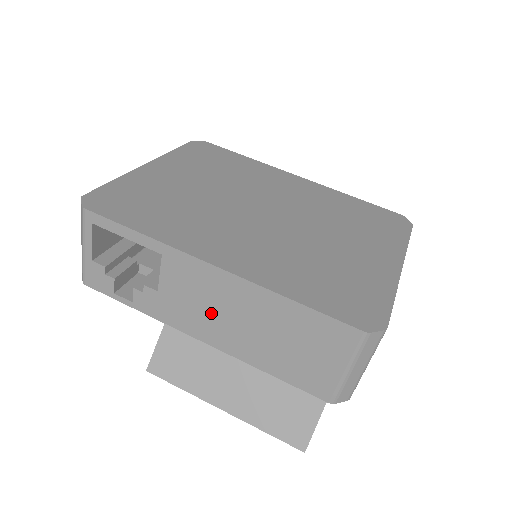
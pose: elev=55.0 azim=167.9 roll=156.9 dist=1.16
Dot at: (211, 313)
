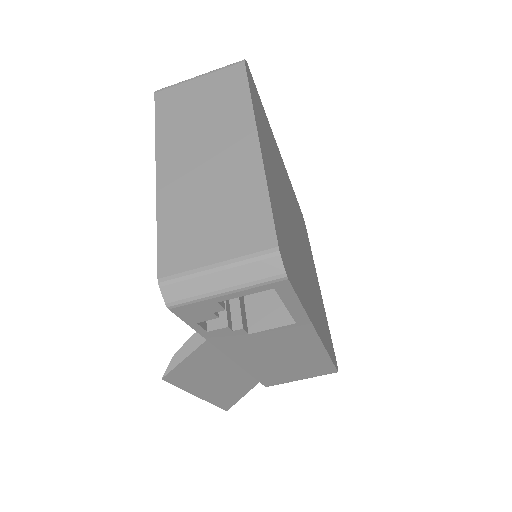
Dot at: (269, 351)
